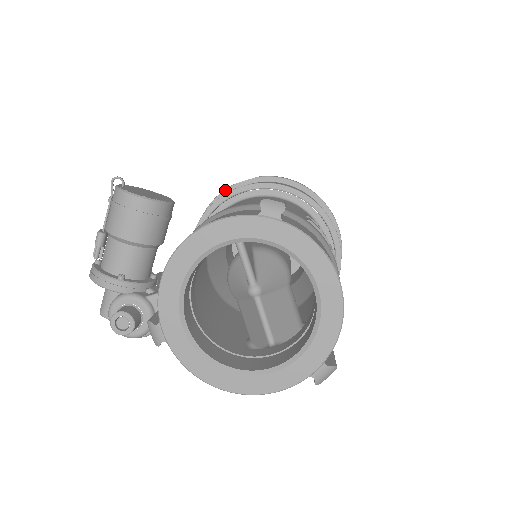
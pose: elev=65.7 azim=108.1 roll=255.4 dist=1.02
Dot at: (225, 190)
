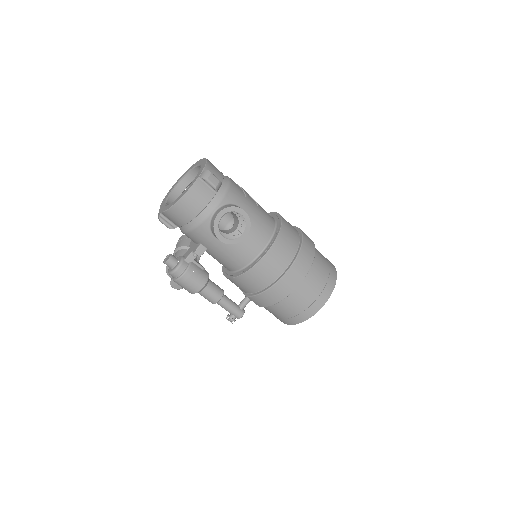
Dot at: occluded
